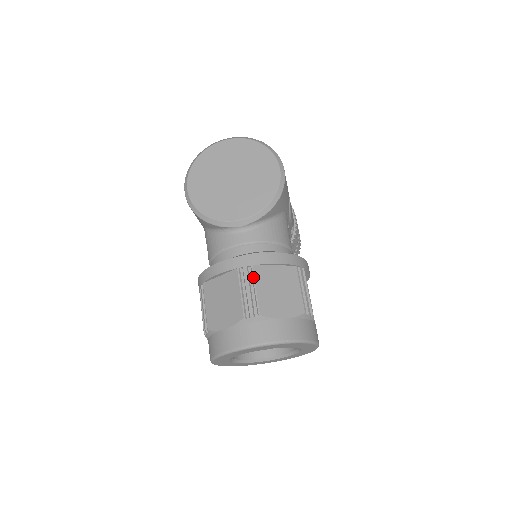
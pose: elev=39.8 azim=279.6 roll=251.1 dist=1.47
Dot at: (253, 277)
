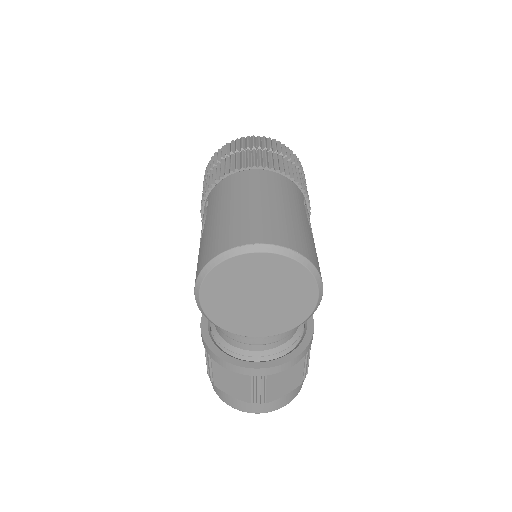
Dot at: (265, 383)
